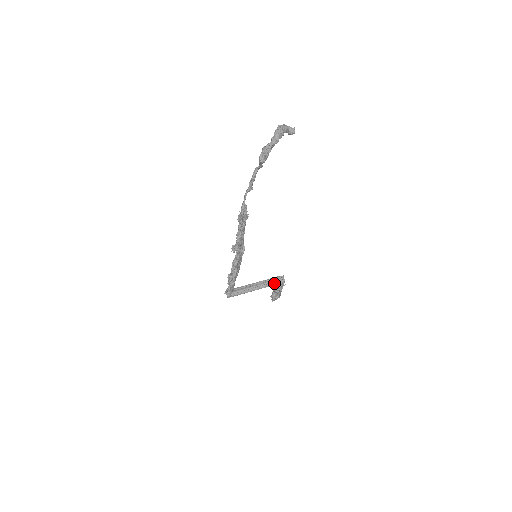
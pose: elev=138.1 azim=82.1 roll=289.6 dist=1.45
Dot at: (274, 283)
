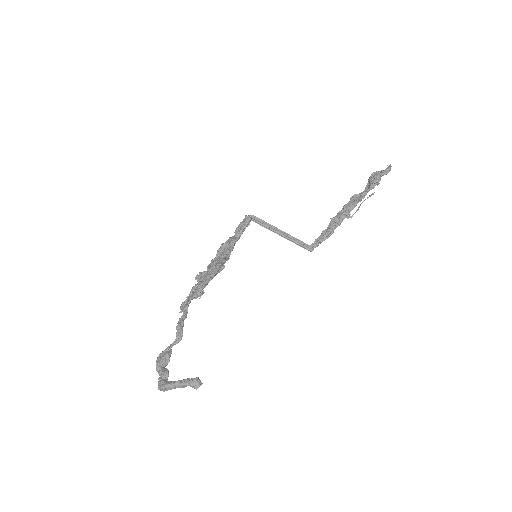
Dot at: (298, 245)
